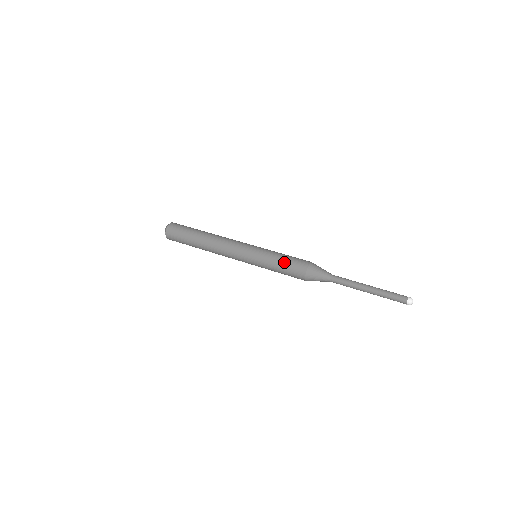
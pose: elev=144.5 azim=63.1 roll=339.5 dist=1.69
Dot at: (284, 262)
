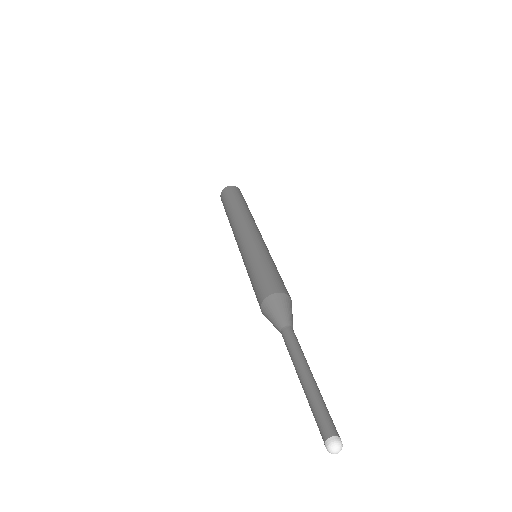
Dot at: (263, 271)
